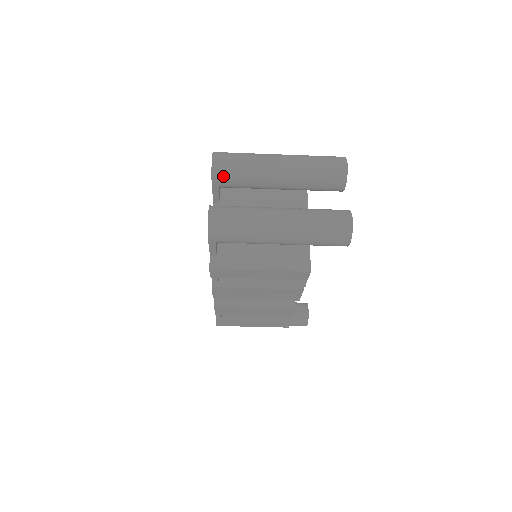
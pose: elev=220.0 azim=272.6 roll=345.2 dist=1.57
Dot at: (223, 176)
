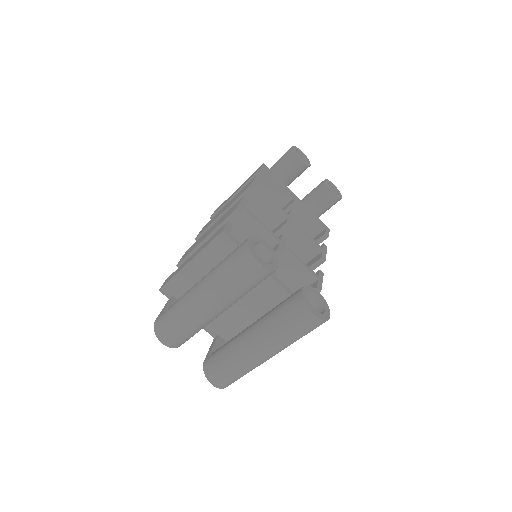
Dot at: (184, 342)
